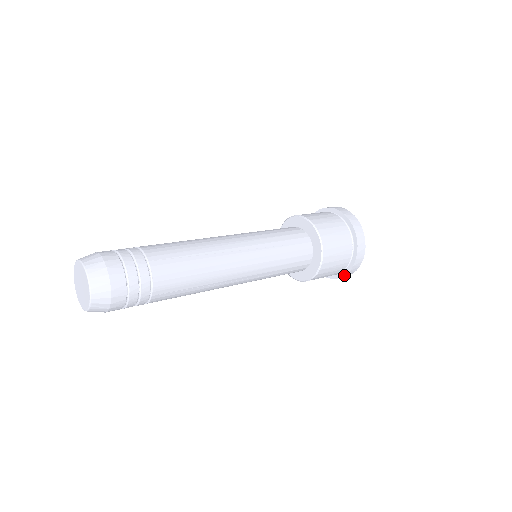
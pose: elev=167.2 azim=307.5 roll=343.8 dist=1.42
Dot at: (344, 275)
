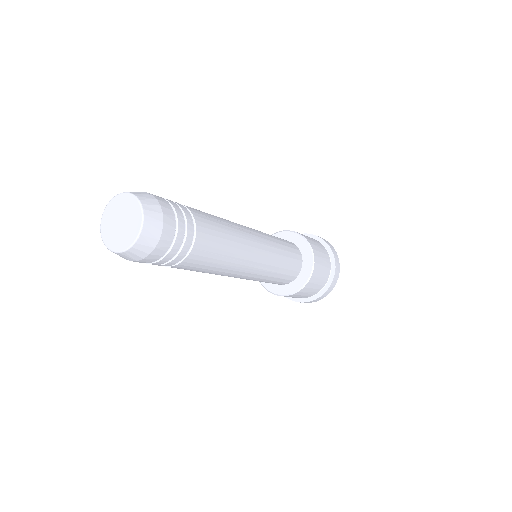
Dot at: (323, 293)
